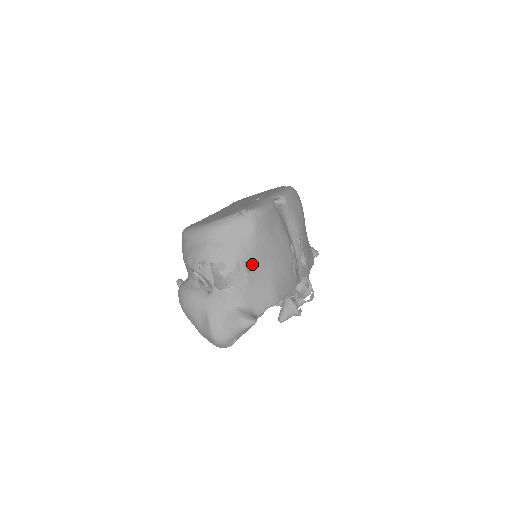
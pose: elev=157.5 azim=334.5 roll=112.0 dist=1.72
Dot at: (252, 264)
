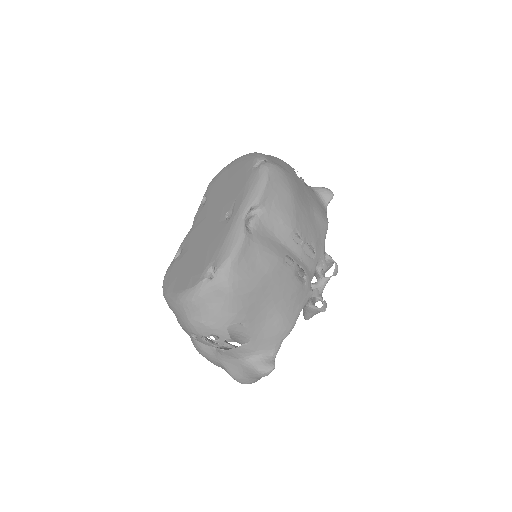
Dot at: (246, 320)
